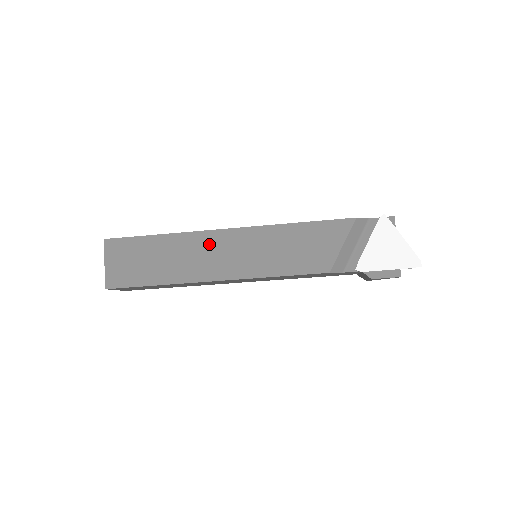
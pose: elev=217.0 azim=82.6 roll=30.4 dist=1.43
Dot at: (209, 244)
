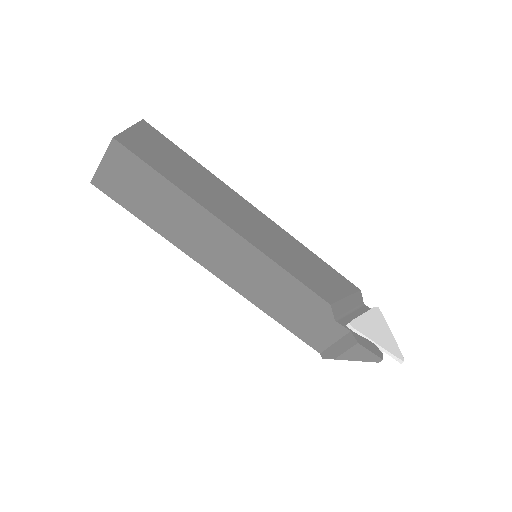
Dot at: (237, 203)
